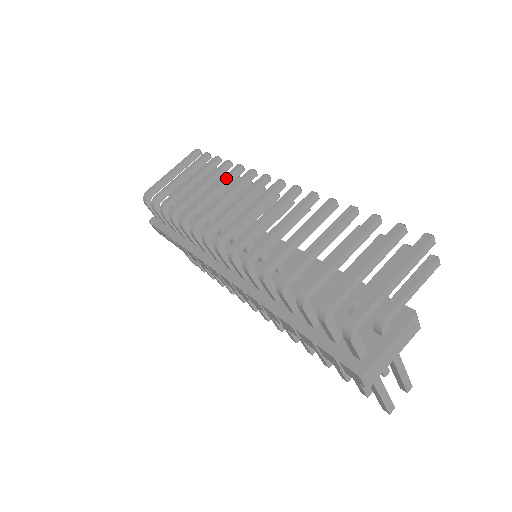
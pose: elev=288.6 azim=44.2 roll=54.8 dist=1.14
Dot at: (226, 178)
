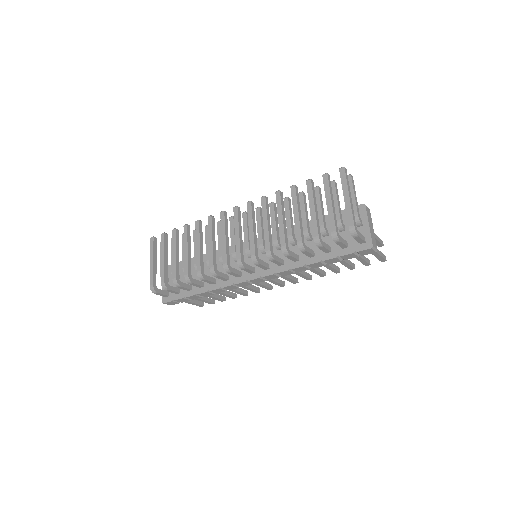
Dot at: (198, 234)
